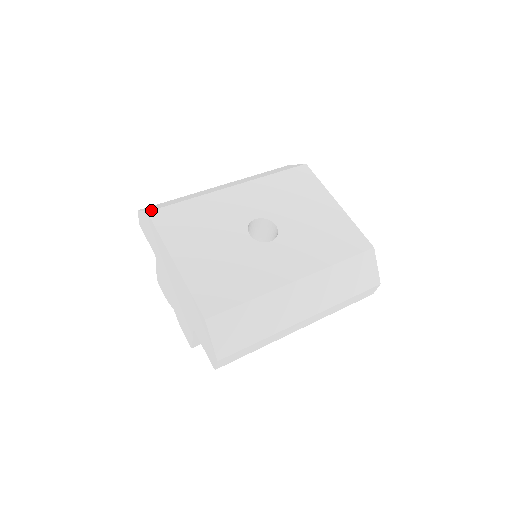
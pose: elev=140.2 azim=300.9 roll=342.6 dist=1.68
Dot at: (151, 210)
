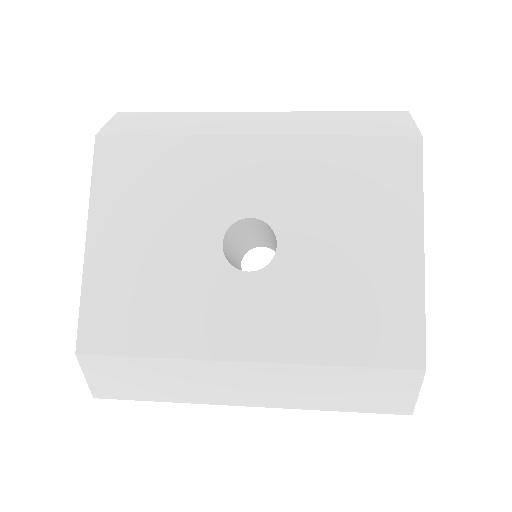
Dot at: (102, 134)
